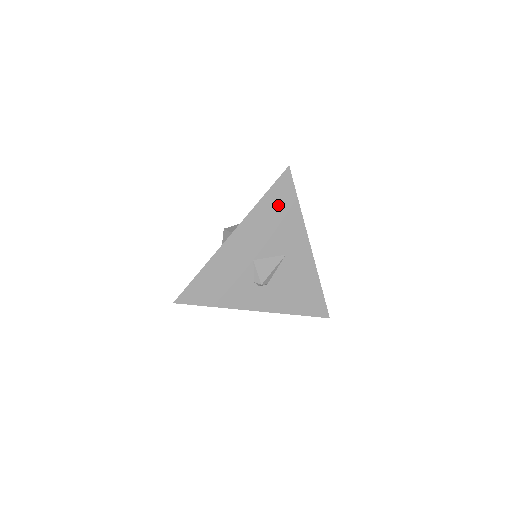
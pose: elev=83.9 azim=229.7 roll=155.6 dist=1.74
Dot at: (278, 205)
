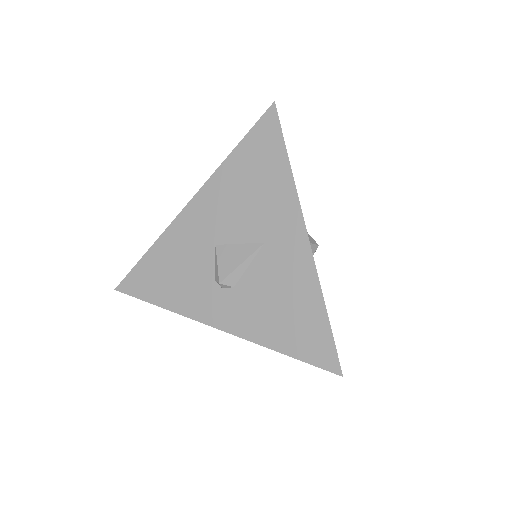
Dot at: (256, 162)
